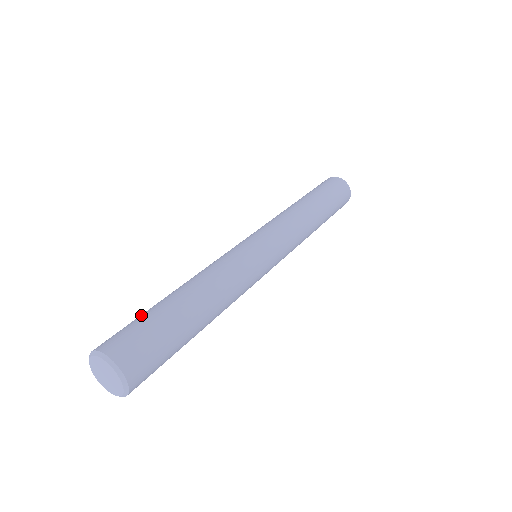
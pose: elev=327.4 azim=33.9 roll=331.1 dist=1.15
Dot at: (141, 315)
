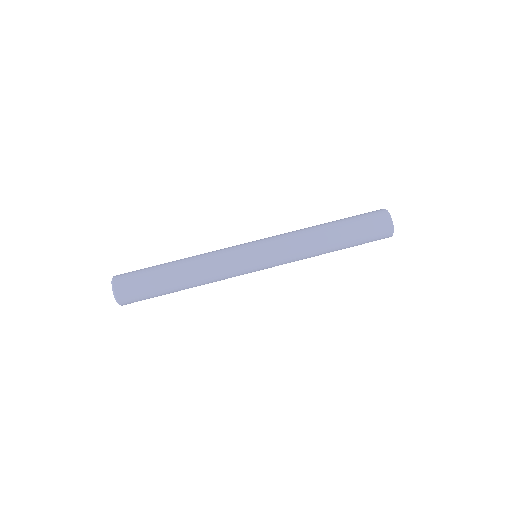
Dot at: (148, 275)
